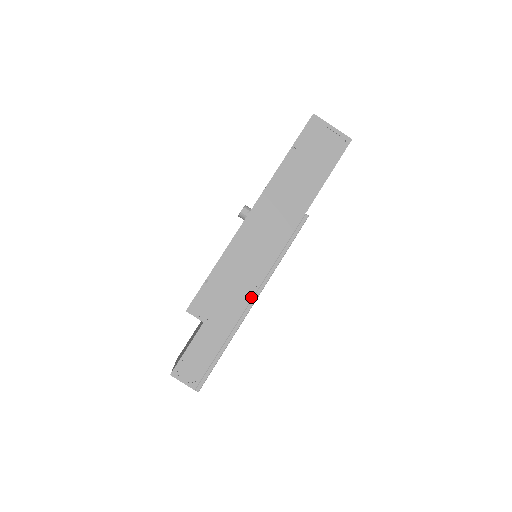
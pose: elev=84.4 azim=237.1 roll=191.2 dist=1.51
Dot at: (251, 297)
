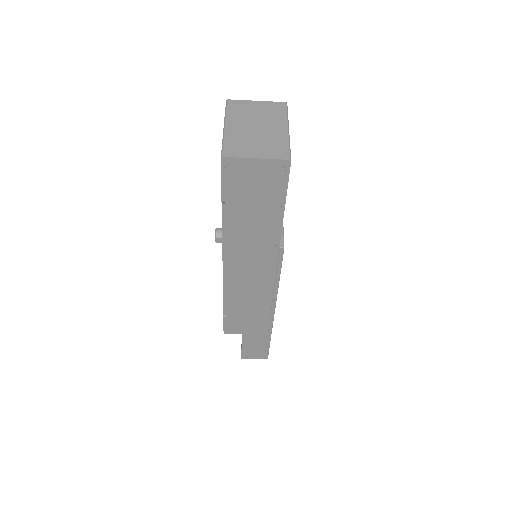
Dot at: (269, 312)
